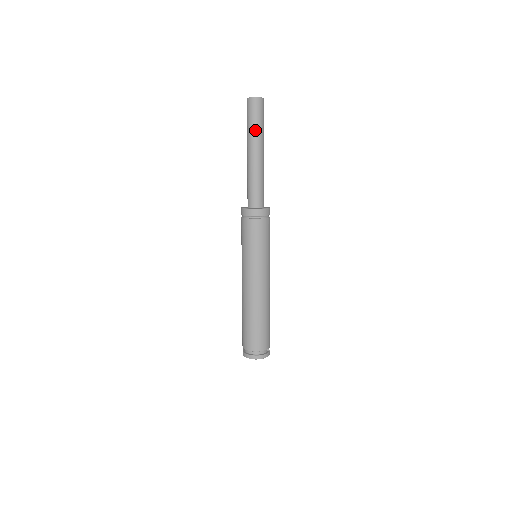
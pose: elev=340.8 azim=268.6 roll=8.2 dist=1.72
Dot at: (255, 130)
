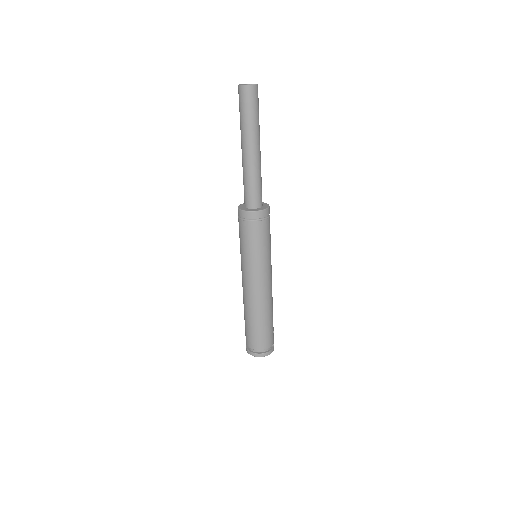
Dot at: (249, 123)
